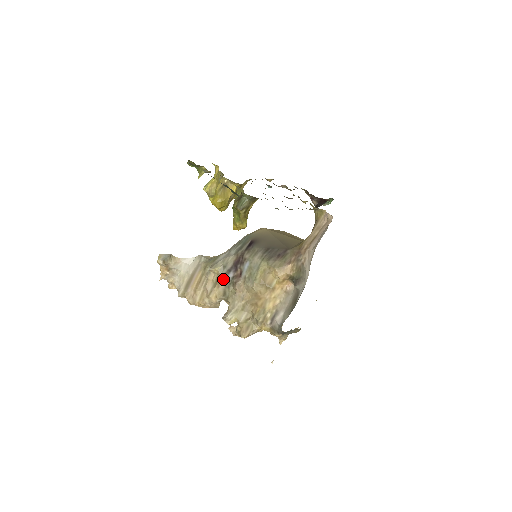
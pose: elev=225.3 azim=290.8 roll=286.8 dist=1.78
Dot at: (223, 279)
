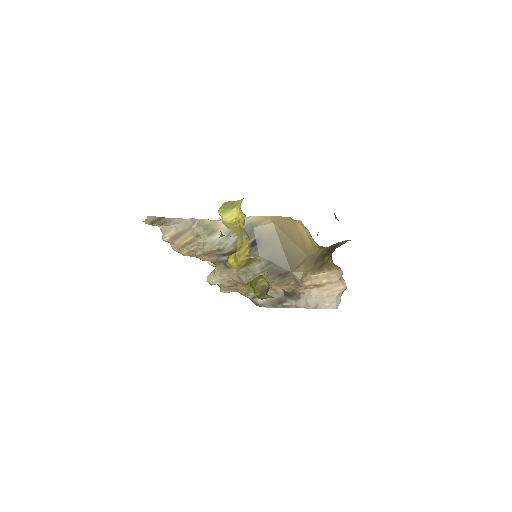
Dot at: (216, 257)
